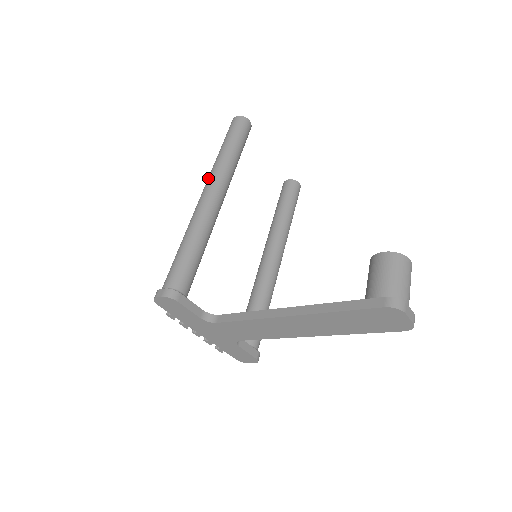
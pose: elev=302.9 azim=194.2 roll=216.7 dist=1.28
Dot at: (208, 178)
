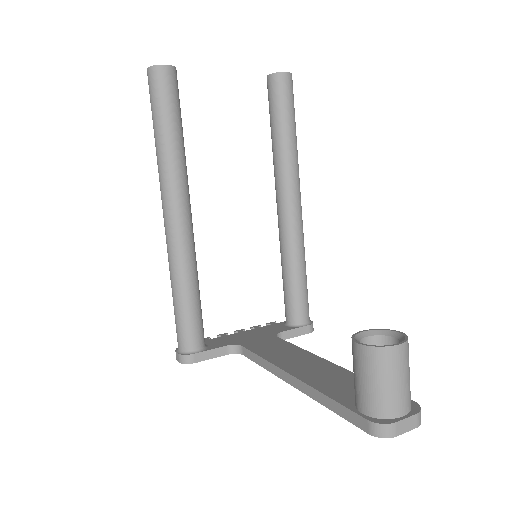
Dot at: occluded
